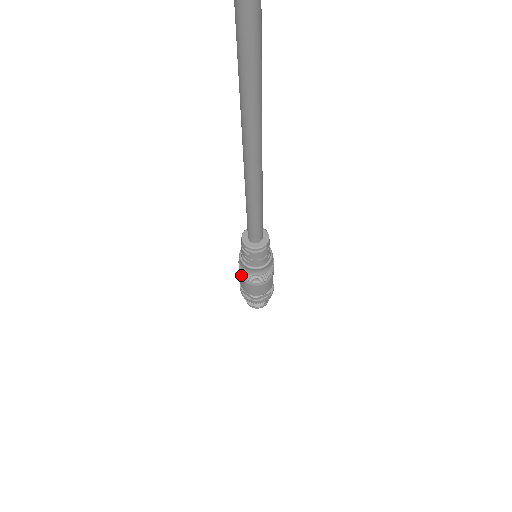
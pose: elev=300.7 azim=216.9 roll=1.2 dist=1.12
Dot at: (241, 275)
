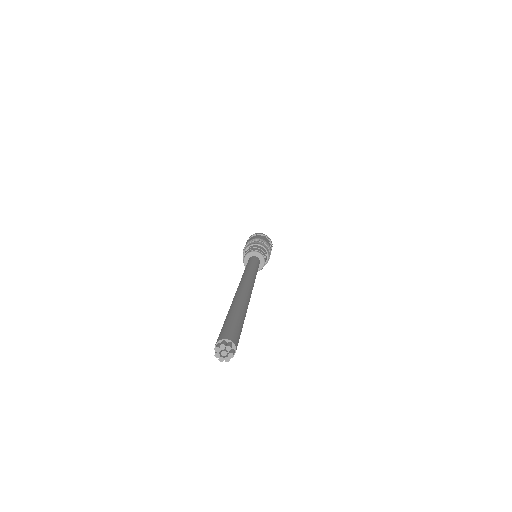
Dot at: occluded
